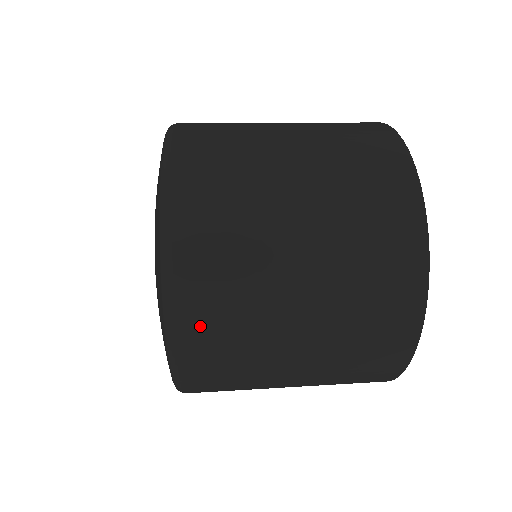
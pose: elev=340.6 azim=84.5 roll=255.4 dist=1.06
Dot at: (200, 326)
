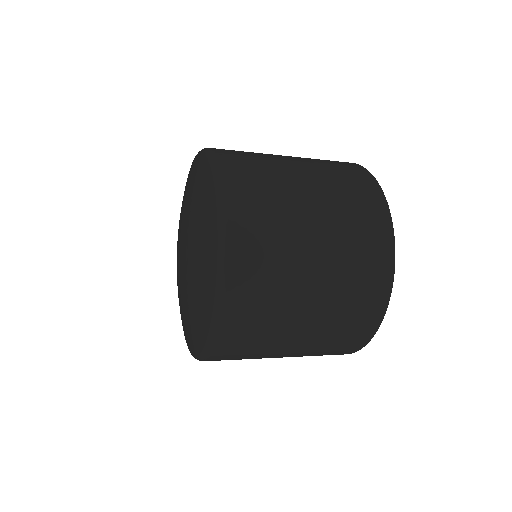
Dot at: (232, 156)
